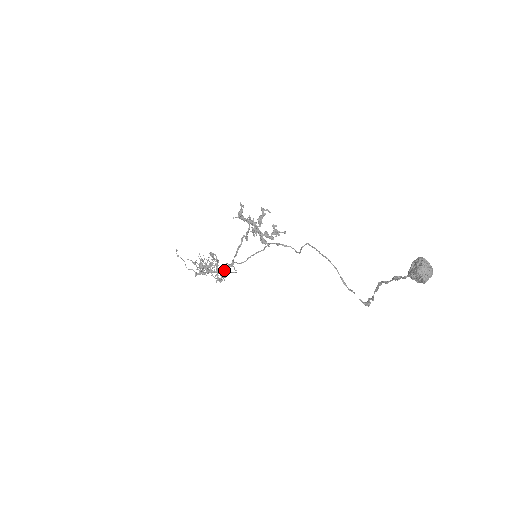
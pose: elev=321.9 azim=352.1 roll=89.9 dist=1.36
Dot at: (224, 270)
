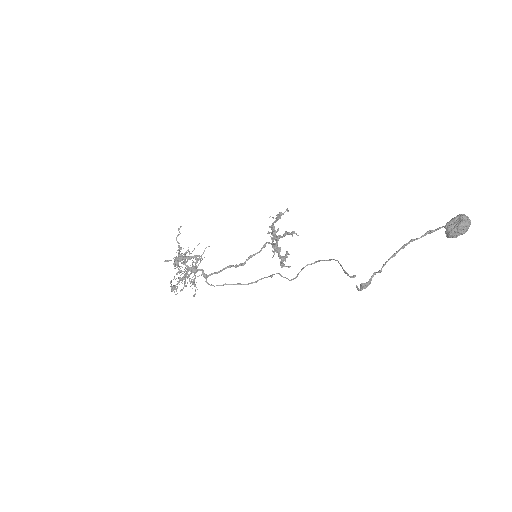
Dot at: (195, 275)
